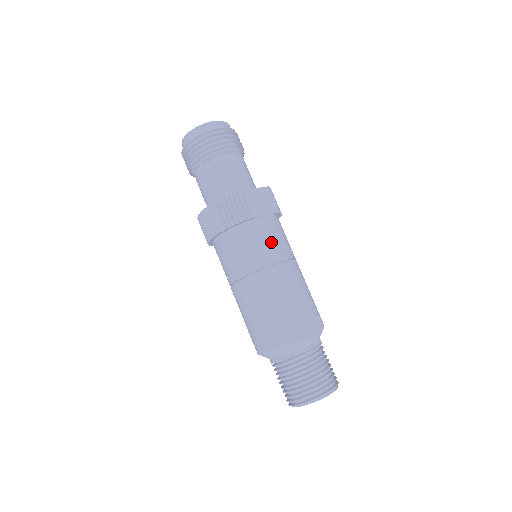
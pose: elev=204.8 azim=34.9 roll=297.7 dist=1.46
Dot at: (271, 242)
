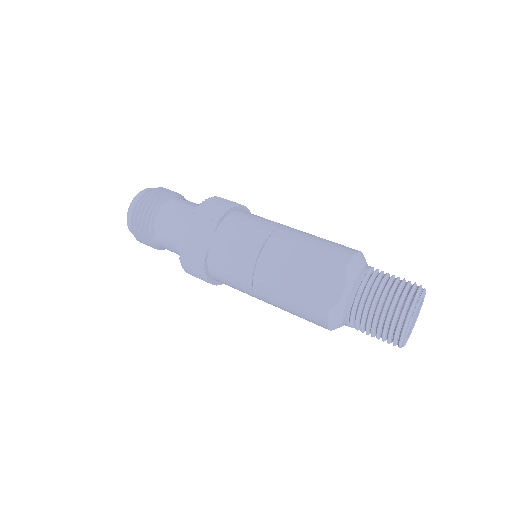
Dot at: (234, 257)
